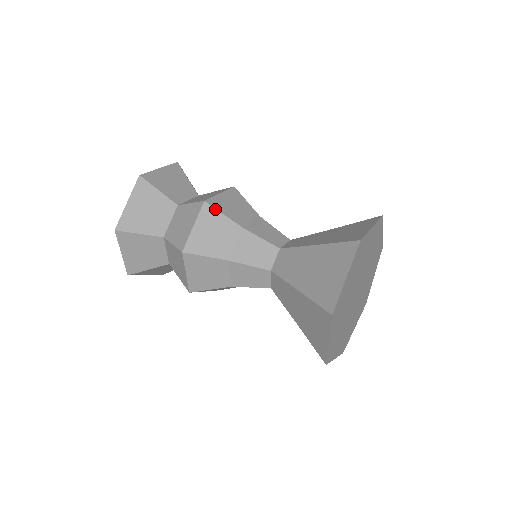
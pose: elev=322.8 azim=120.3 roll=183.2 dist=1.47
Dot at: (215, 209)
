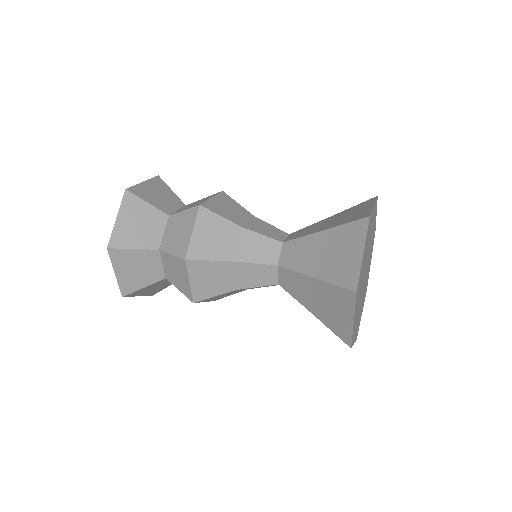
Dot at: (199, 260)
